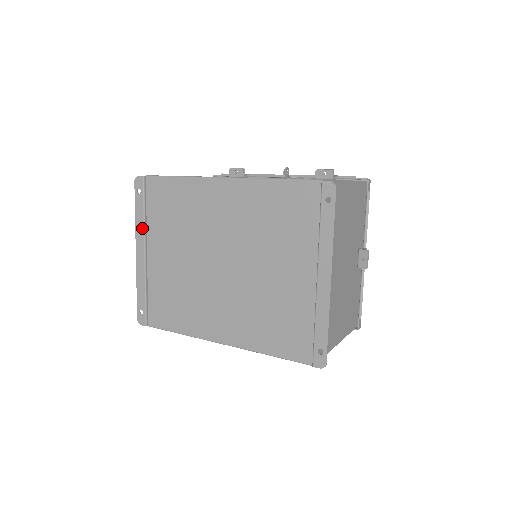
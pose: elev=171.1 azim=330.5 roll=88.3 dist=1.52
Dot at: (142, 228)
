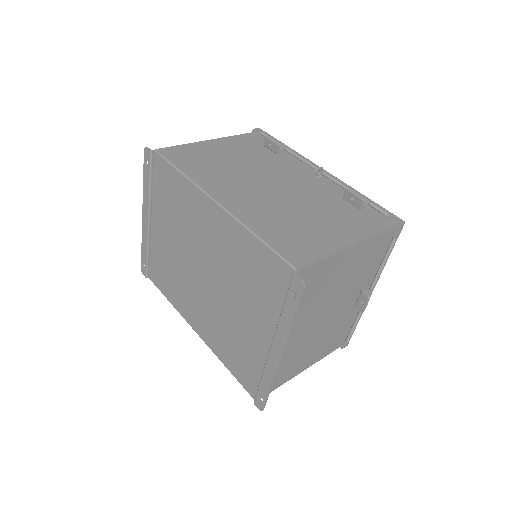
Dot at: (147, 198)
